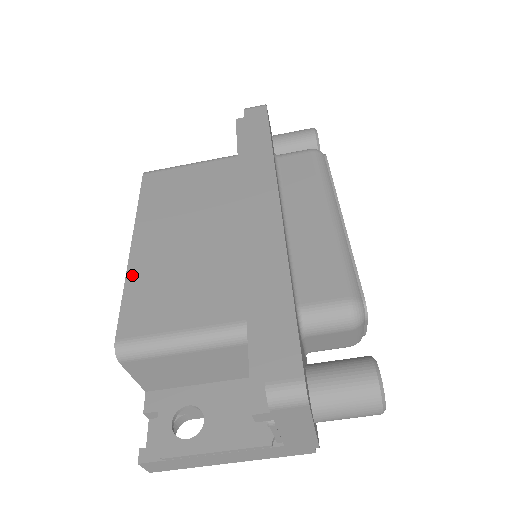
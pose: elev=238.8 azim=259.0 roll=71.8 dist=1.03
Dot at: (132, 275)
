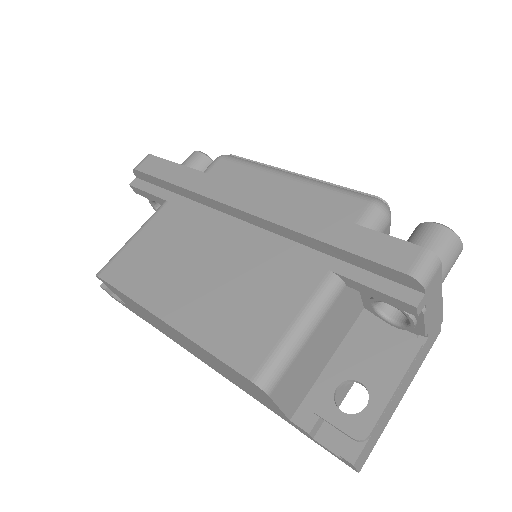
Dot at: (196, 334)
